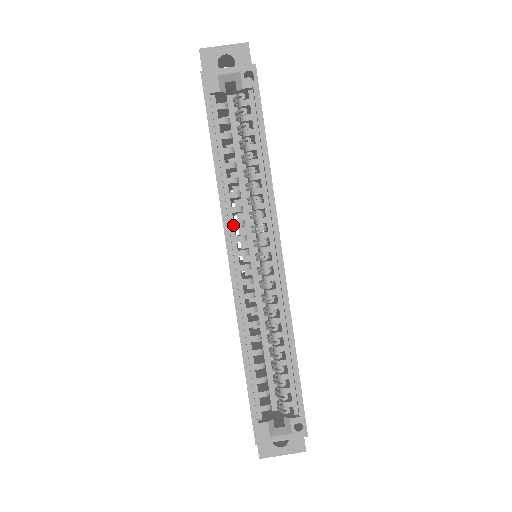
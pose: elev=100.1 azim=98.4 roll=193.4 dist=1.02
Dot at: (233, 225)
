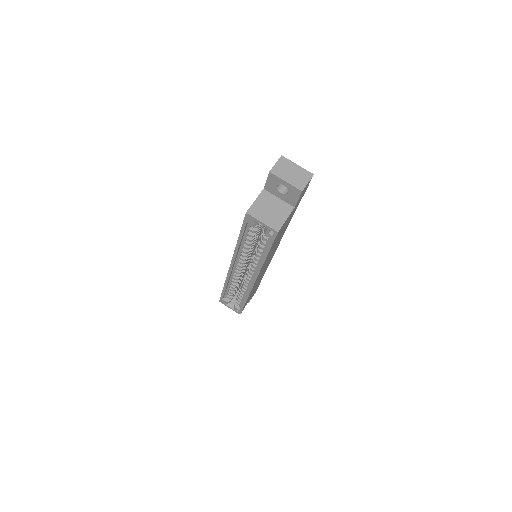
Dot at: (239, 258)
